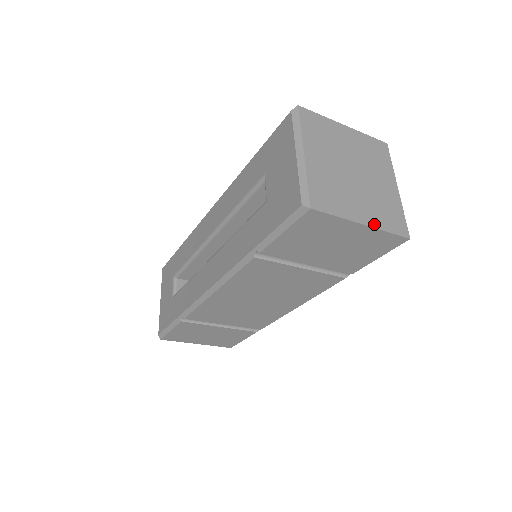
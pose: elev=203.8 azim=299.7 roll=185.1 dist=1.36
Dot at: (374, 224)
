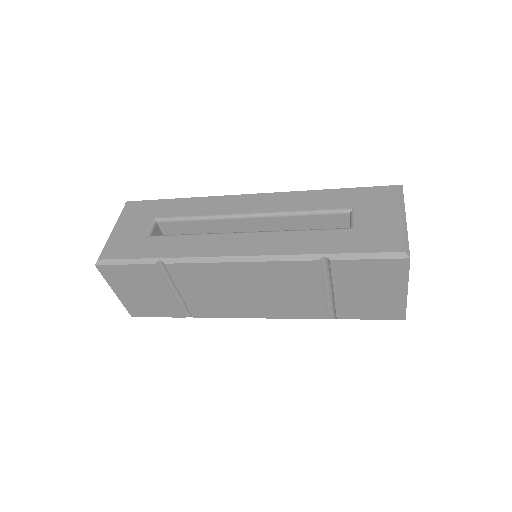
Dot at: occluded
